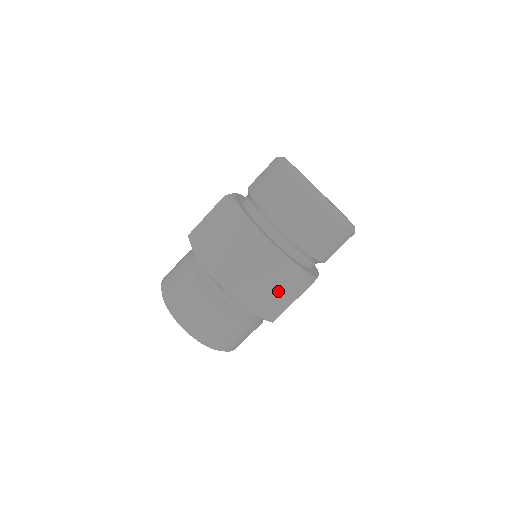
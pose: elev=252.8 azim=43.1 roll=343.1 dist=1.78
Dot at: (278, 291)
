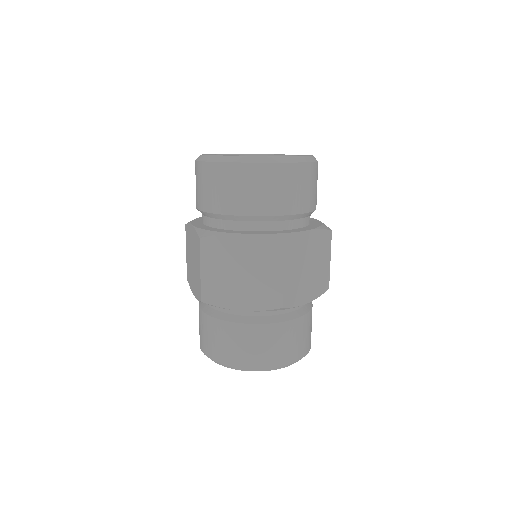
Dot at: (258, 272)
